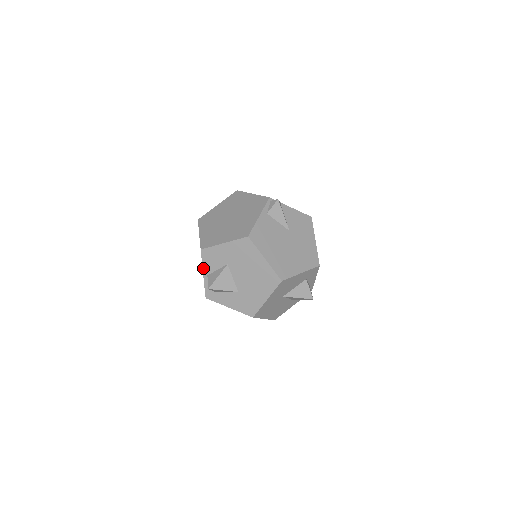
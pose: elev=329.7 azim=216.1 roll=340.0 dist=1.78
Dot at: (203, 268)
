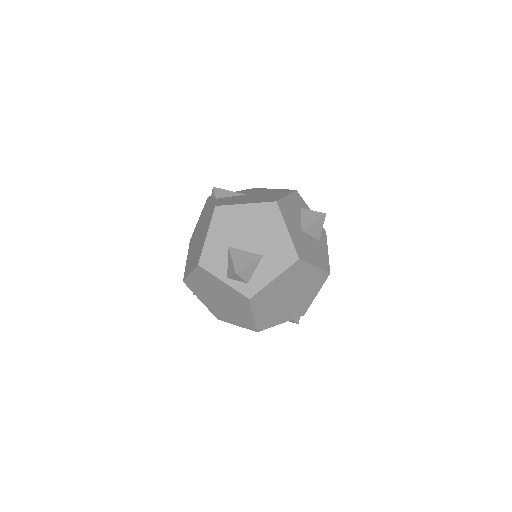
Dot at: (217, 277)
